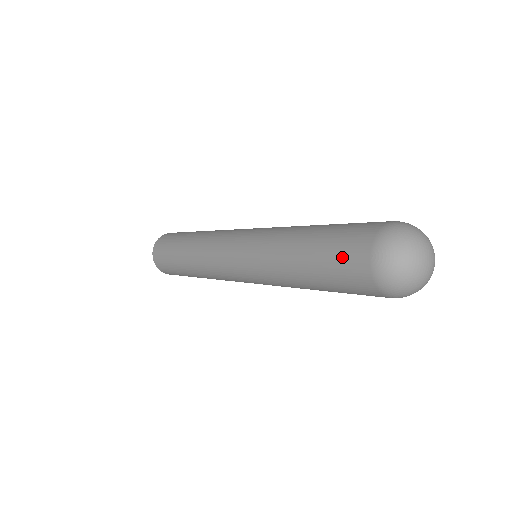
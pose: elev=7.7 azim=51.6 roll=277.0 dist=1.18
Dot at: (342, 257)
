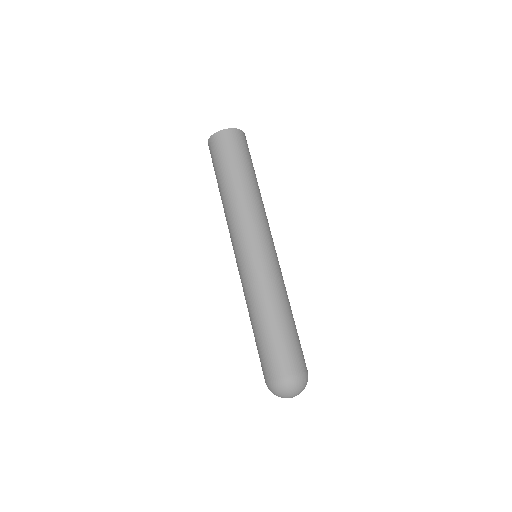
Dot at: (262, 361)
